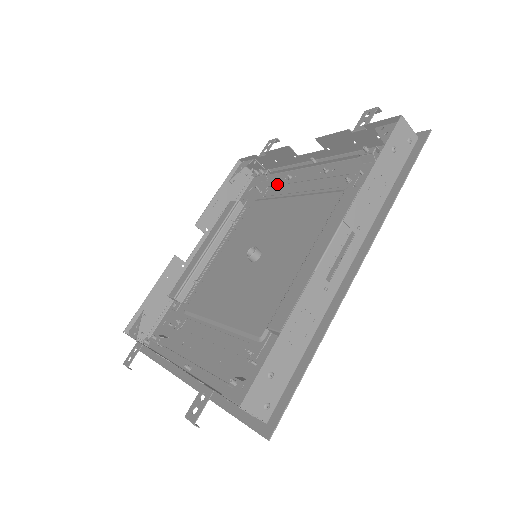
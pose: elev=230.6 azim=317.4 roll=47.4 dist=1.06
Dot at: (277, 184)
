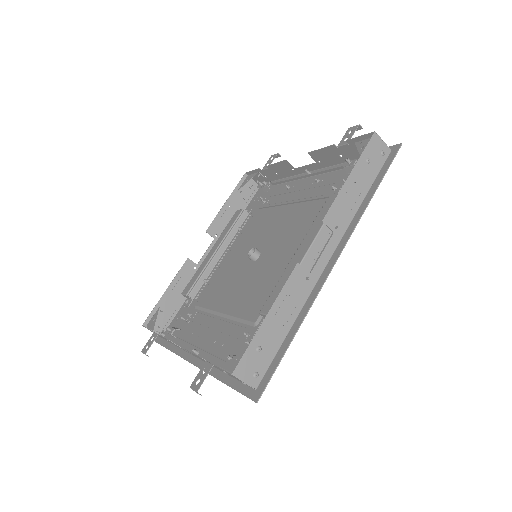
Dot at: (277, 194)
